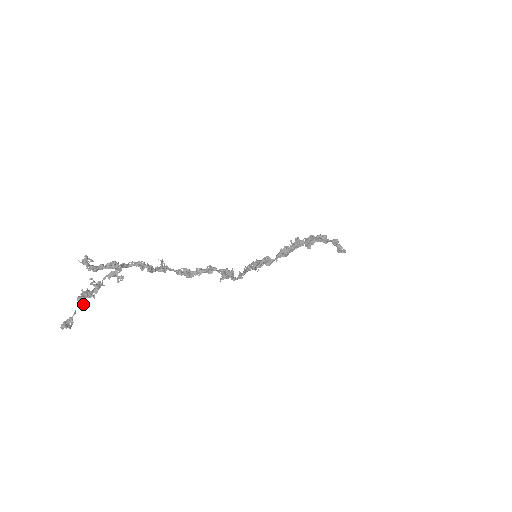
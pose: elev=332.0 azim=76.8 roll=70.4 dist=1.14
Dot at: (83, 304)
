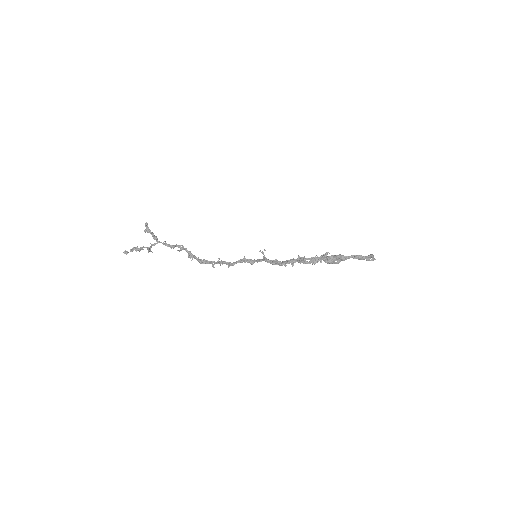
Dot at: occluded
